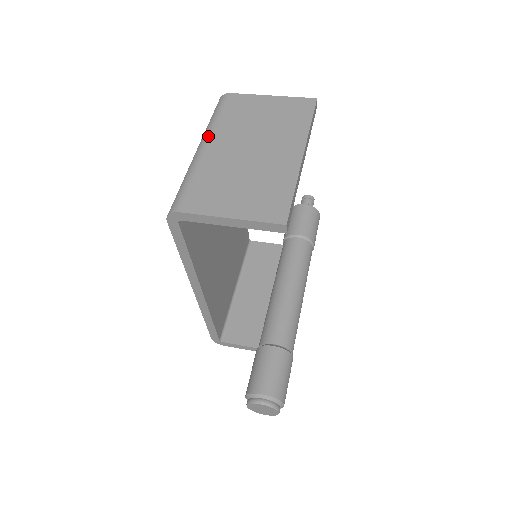
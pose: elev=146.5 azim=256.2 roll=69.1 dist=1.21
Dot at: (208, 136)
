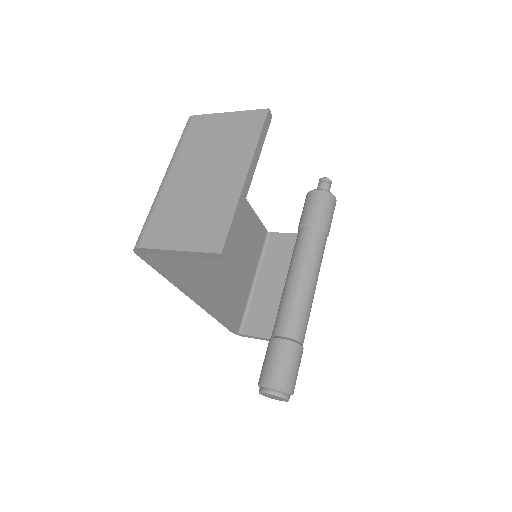
Dot at: (170, 166)
